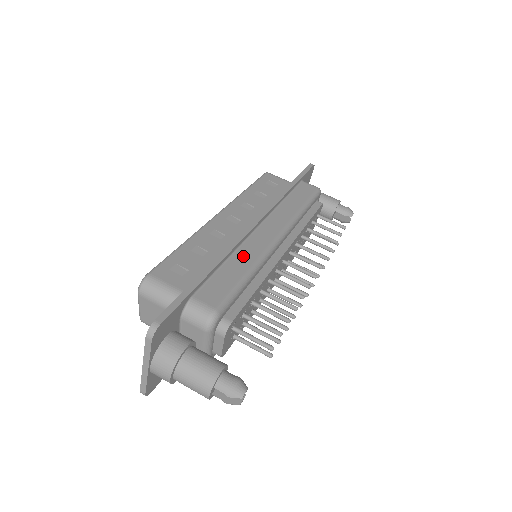
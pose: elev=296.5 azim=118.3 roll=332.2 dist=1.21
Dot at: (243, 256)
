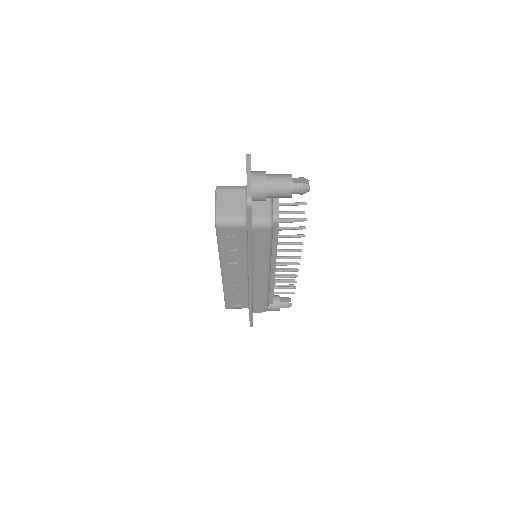
Dot at: occluded
